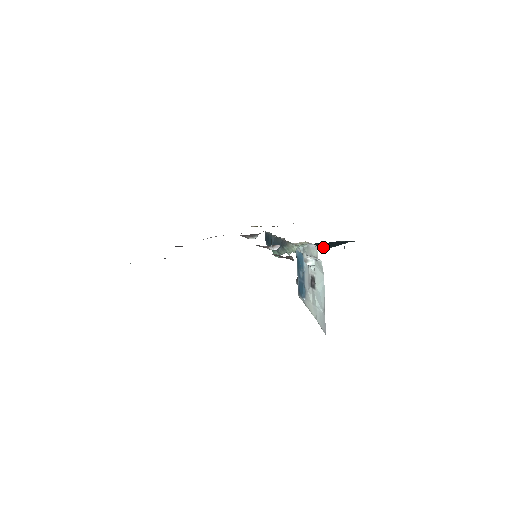
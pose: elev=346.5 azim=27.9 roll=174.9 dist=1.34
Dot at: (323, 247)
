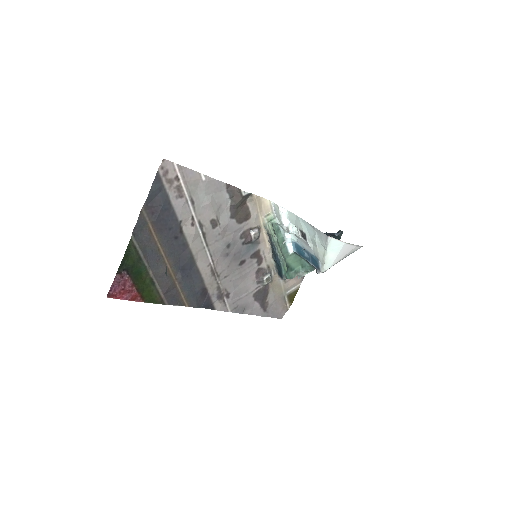
Dot at: occluded
